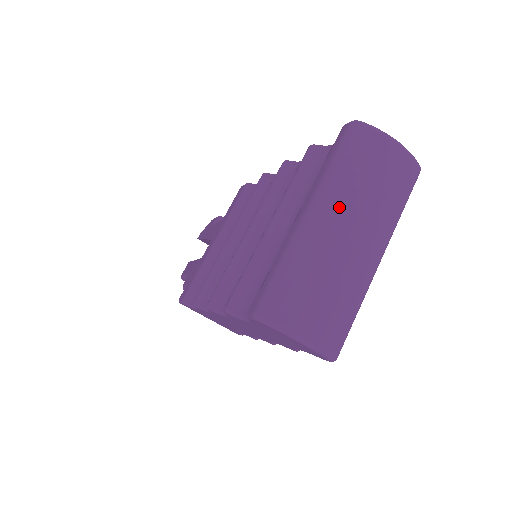
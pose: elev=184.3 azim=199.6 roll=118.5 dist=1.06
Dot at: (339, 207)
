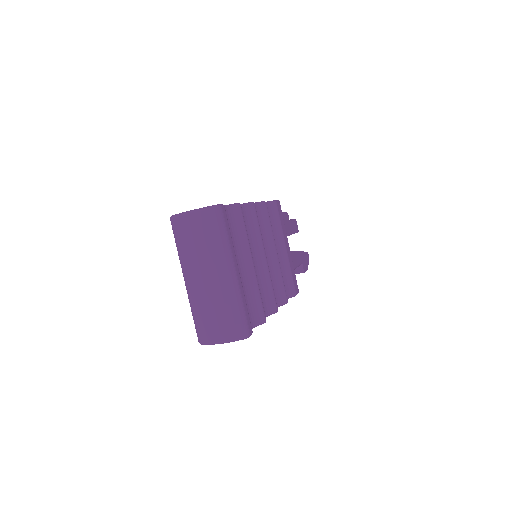
Dot at: (190, 270)
